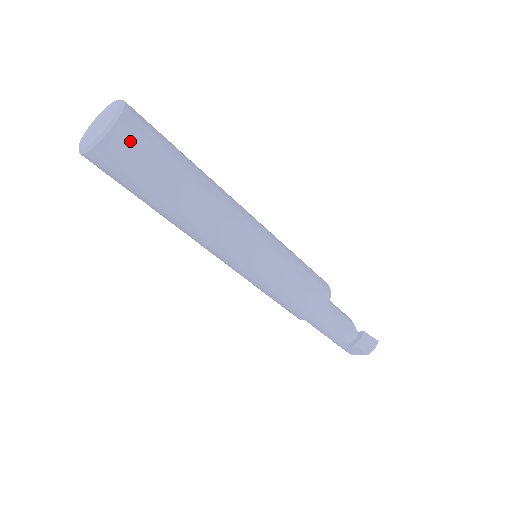
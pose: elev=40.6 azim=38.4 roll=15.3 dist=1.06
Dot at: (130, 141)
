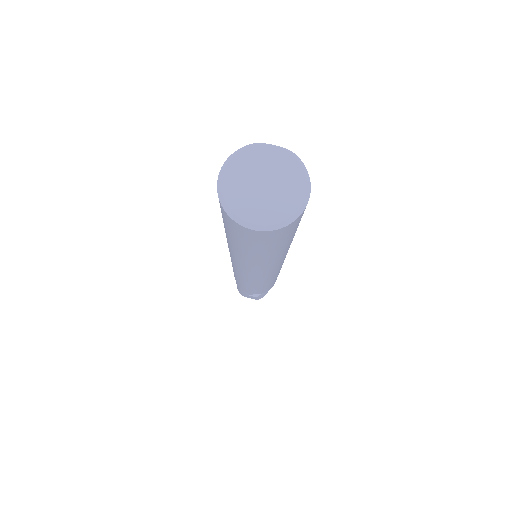
Dot at: (297, 223)
